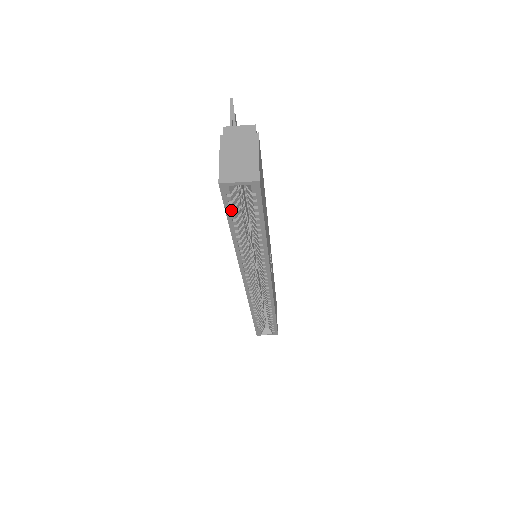
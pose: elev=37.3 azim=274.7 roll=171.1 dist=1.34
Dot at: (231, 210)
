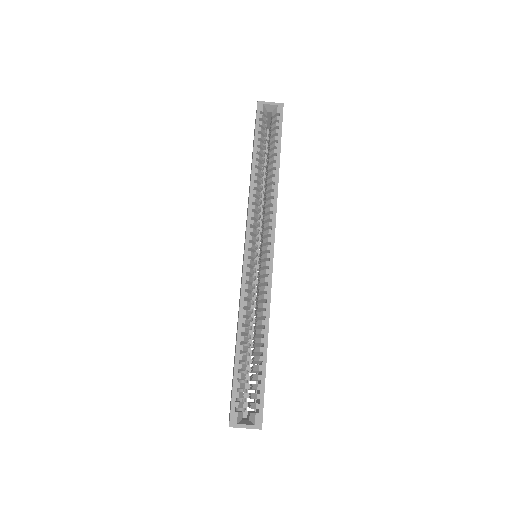
Dot at: (259, 128)
